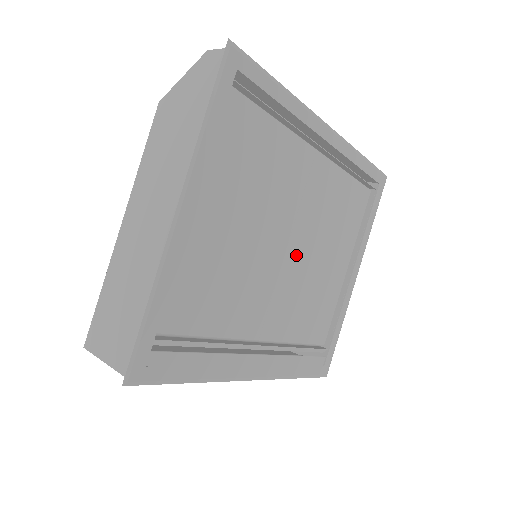
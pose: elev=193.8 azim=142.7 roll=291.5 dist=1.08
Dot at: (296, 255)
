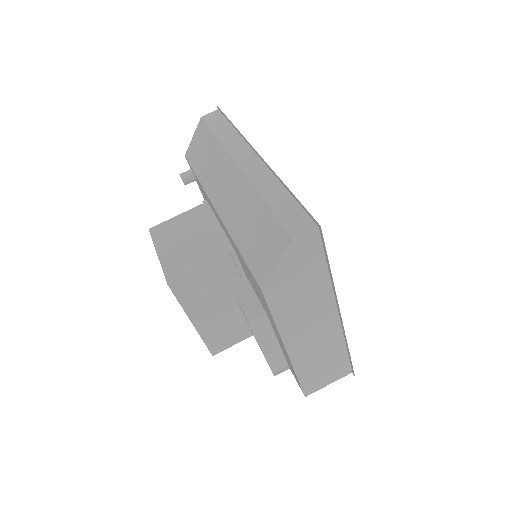
Dot at: occluded
